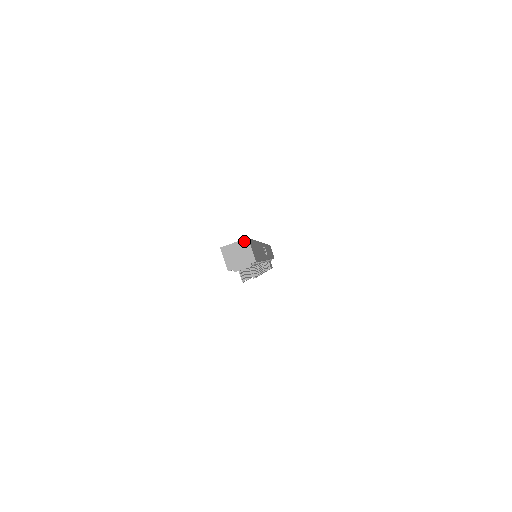
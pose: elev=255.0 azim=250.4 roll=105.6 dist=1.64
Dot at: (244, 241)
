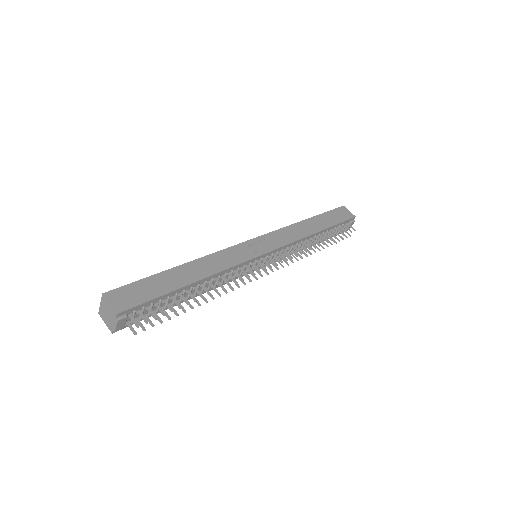
Dot at: (102, 298)
